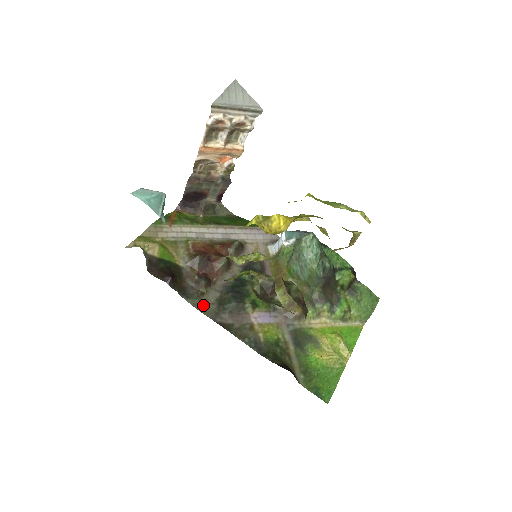
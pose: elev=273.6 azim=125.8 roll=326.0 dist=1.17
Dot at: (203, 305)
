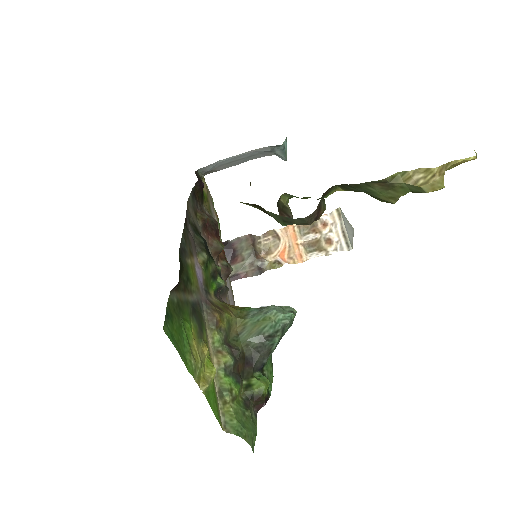
Dot at: (190, 210)
